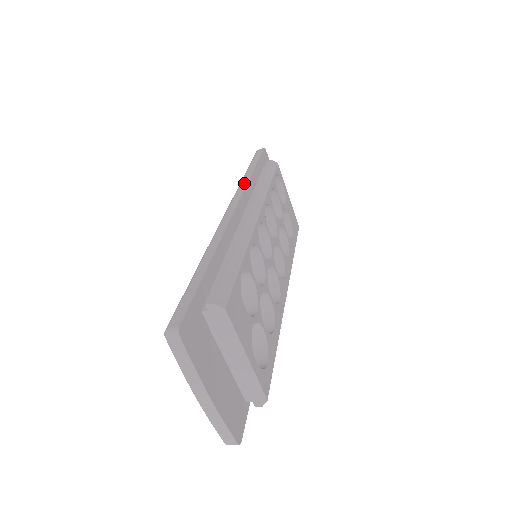
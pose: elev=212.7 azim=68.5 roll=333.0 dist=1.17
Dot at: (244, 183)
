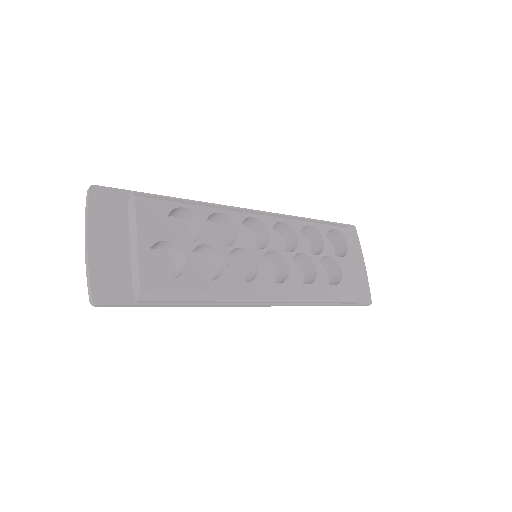
Dot at: occluded
